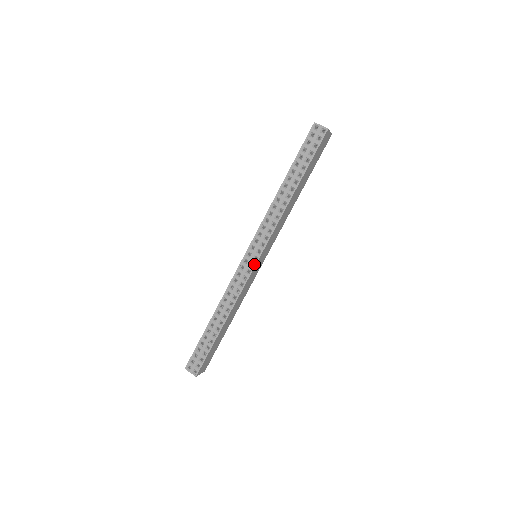
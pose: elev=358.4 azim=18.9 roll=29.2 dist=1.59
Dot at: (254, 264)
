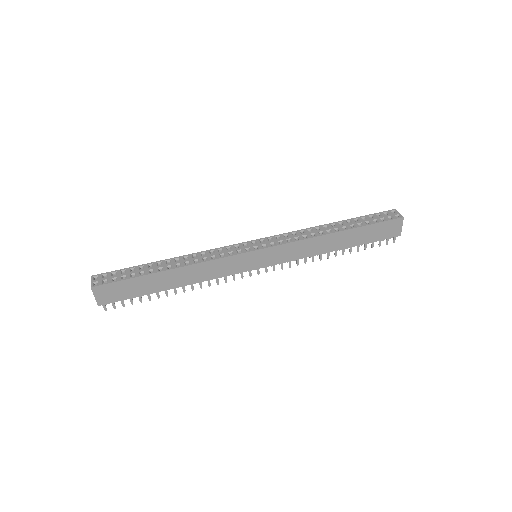
Dot at: (251, 250)
